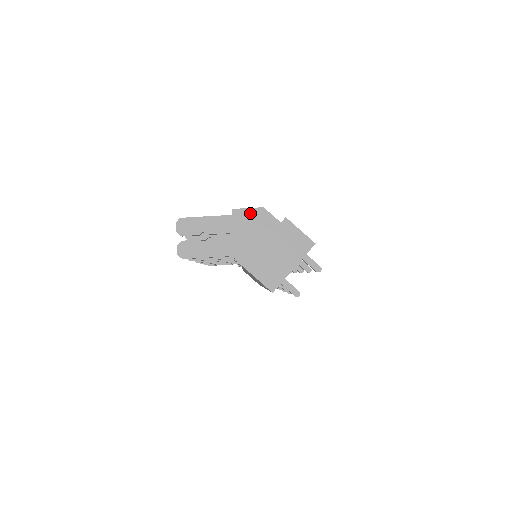
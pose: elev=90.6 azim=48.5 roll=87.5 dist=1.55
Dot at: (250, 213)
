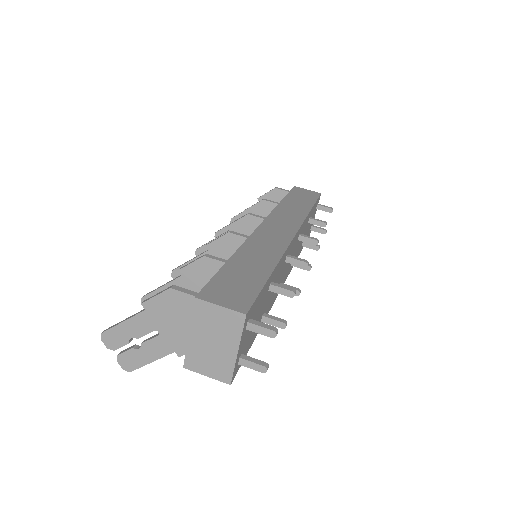
Dot at: (161, 300)
